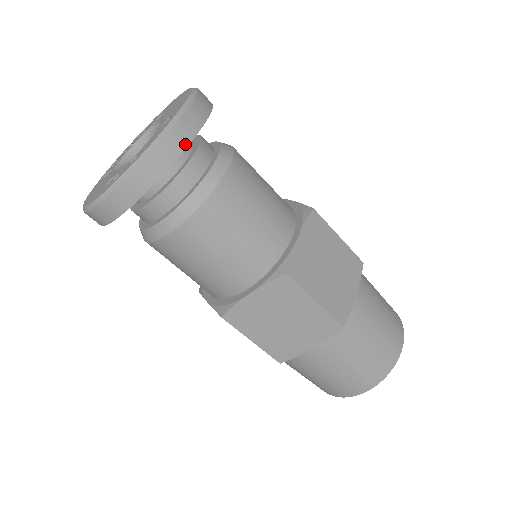
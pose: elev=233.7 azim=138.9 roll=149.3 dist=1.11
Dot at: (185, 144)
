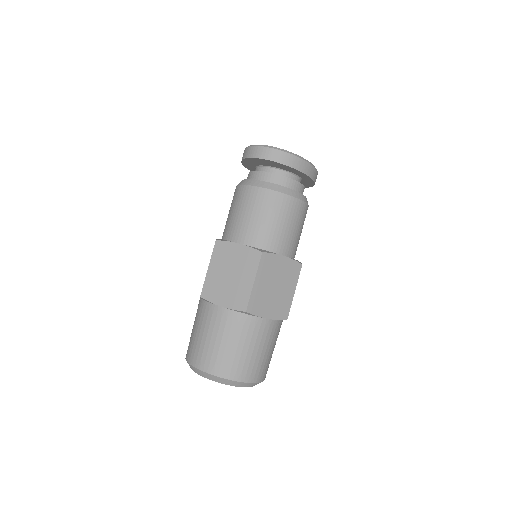
Dot at: occluded
